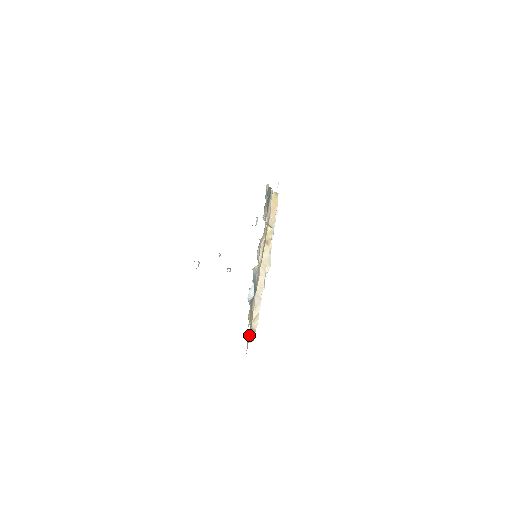
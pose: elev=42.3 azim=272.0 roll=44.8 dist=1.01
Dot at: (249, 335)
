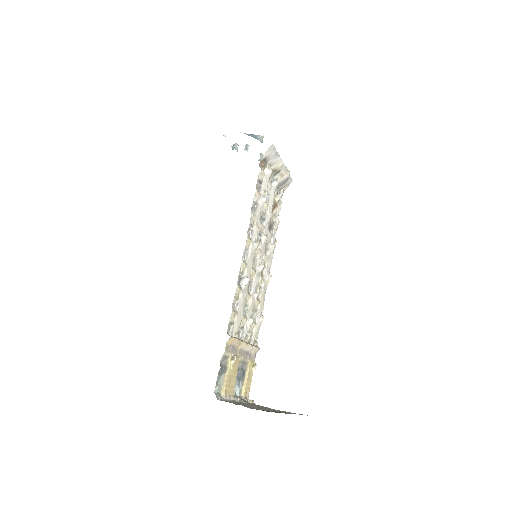
Dot at: (253, 365)
